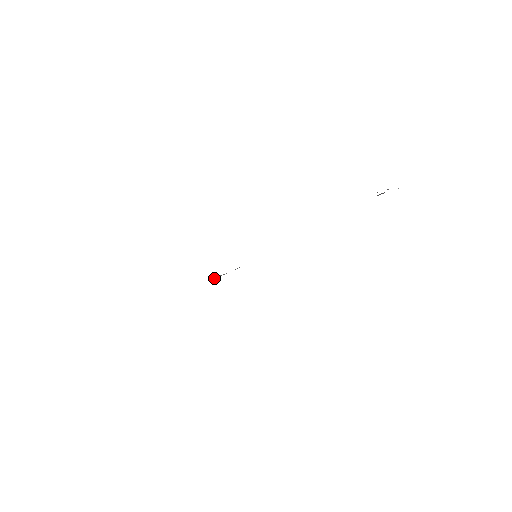
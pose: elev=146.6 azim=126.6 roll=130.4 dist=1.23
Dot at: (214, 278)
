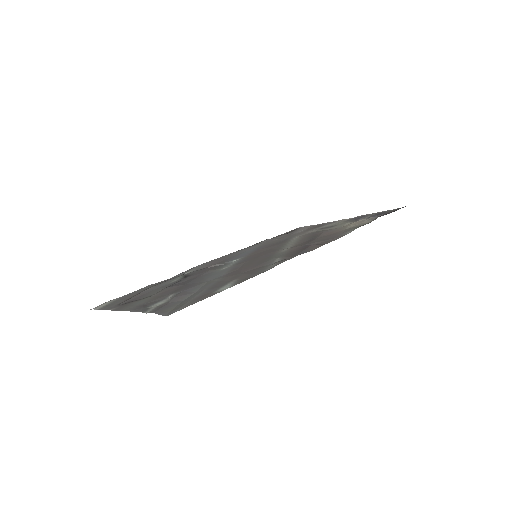
Dot at: (210, 266)
